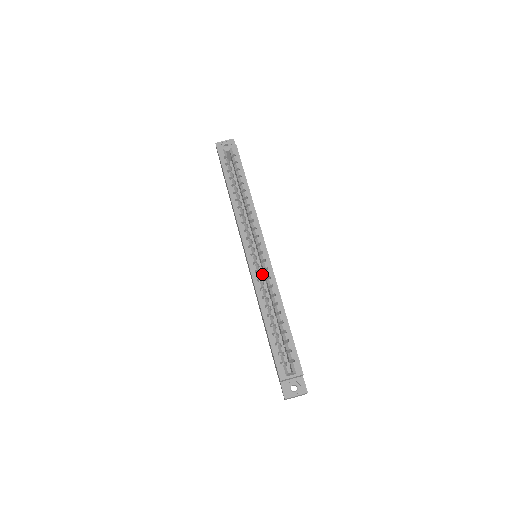
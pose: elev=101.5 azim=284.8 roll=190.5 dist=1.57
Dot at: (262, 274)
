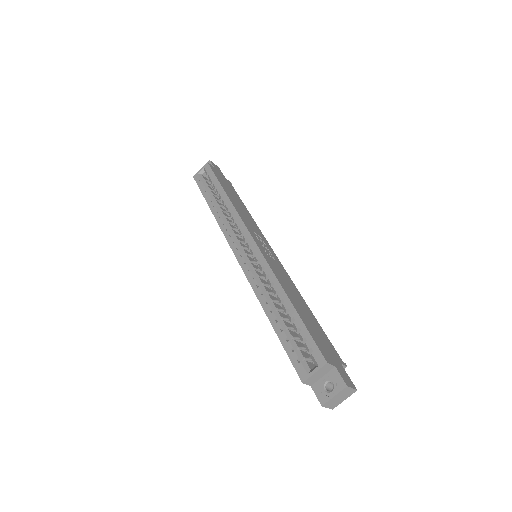
Dot at: occluded
